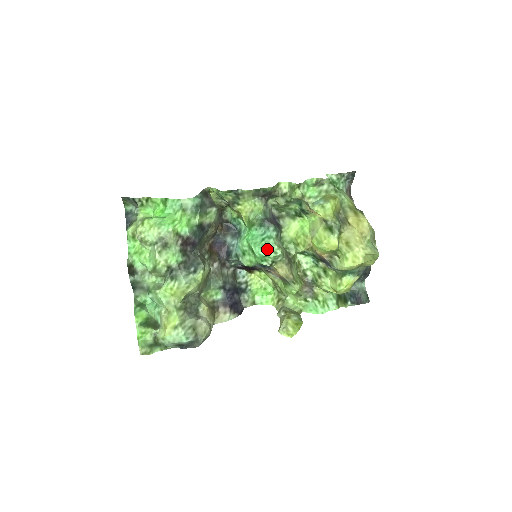
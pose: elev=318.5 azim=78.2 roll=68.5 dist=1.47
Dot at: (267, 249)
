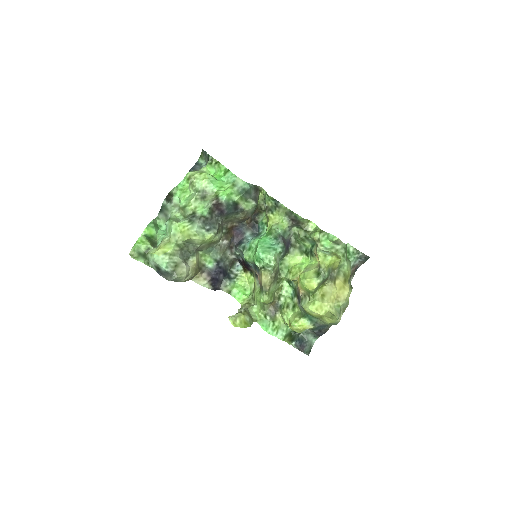
Dot at: (266, 254)
